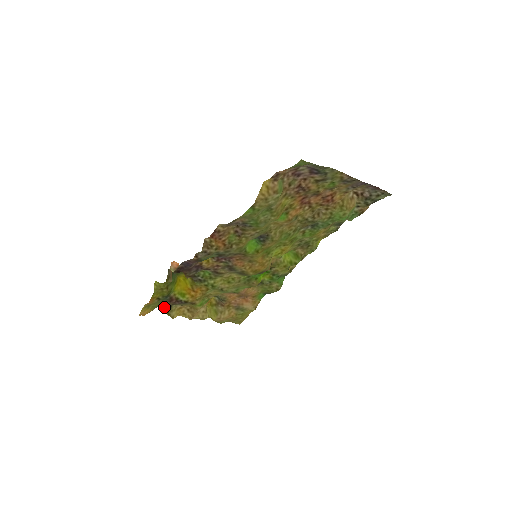
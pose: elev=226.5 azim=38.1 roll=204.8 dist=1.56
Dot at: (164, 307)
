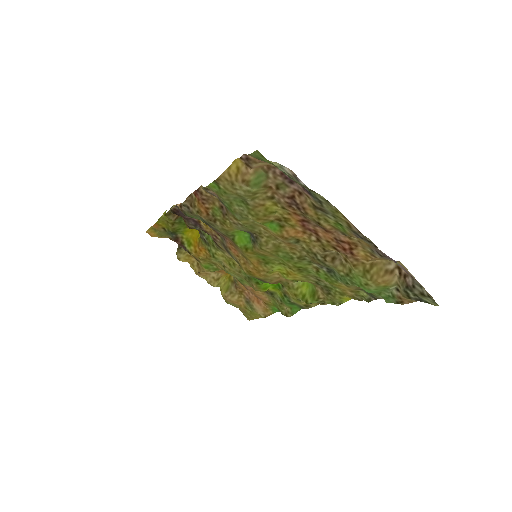
Dot at: occluded
